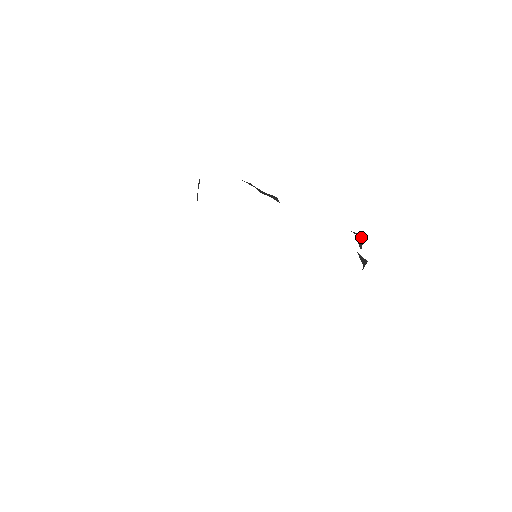
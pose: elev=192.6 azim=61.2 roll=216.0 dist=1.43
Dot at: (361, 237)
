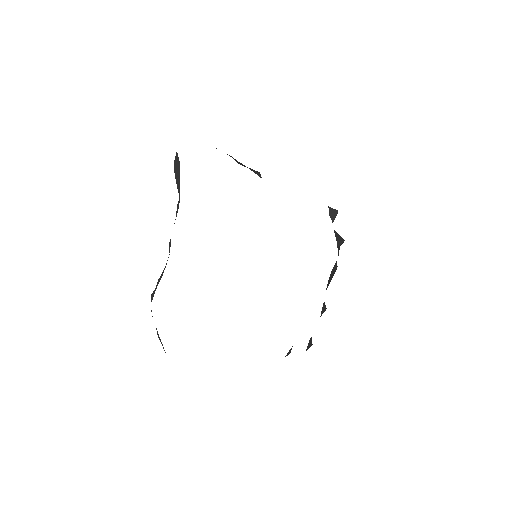
Dot at: (334, 210)
